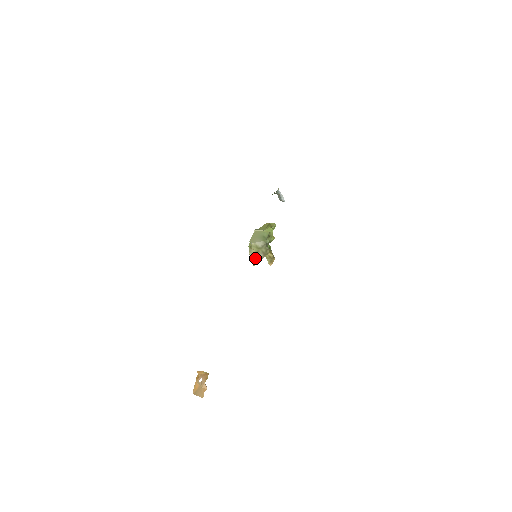
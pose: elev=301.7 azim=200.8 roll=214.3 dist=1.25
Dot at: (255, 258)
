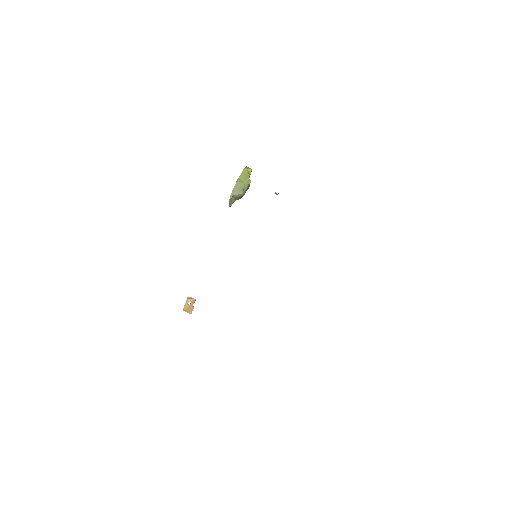
Dot at: (232, 203)
